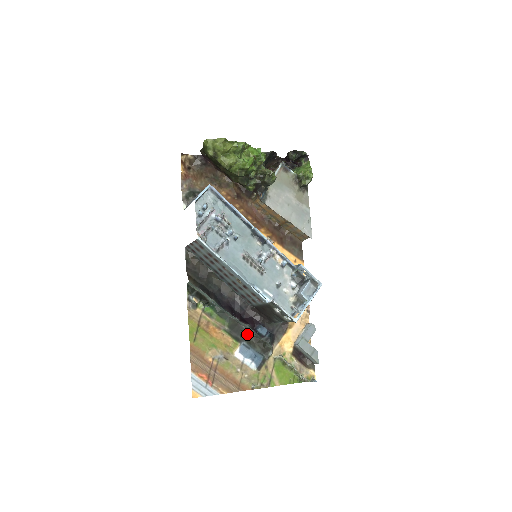
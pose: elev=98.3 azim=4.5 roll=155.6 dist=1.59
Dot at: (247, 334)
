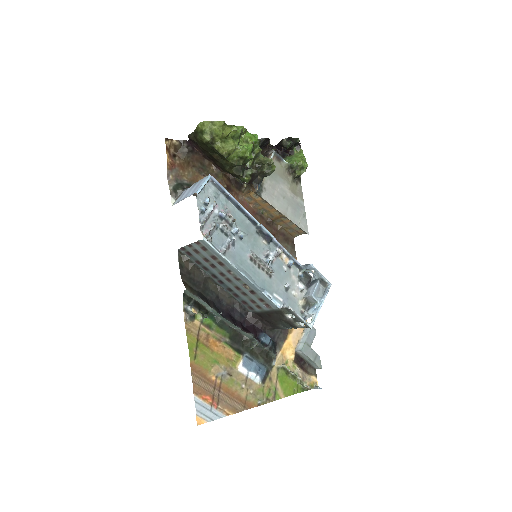
Dot at: (249, 344)
